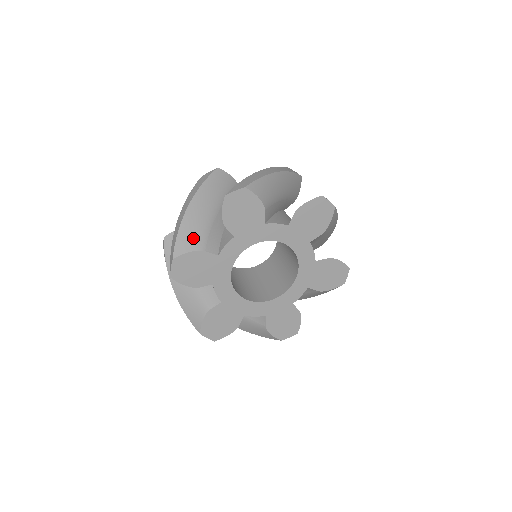
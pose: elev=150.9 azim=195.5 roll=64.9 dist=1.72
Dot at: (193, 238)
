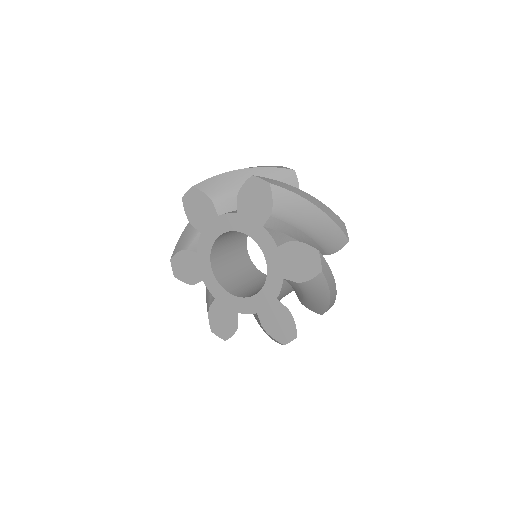
Dot at: (217, 188)
